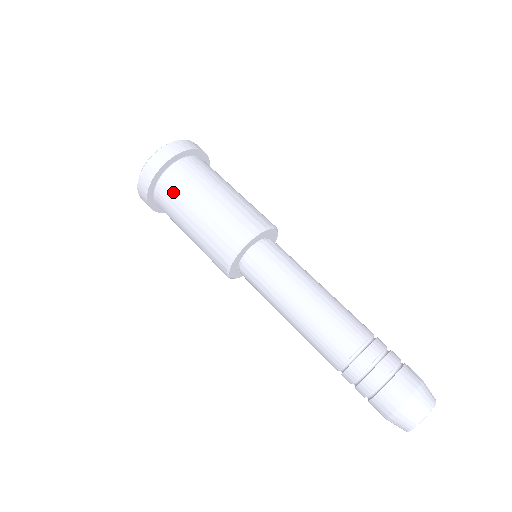
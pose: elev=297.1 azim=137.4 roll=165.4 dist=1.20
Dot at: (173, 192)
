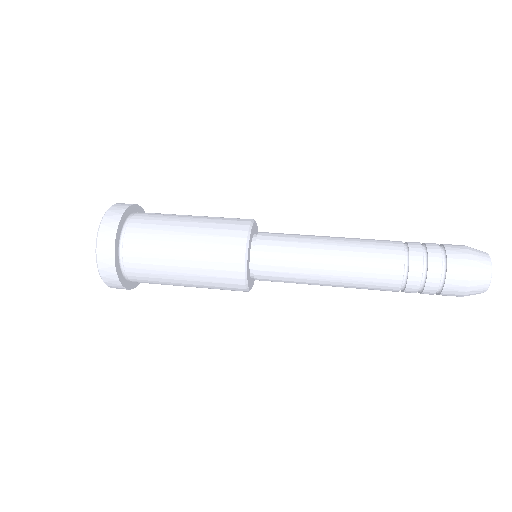
Dot at: (153, 216)
